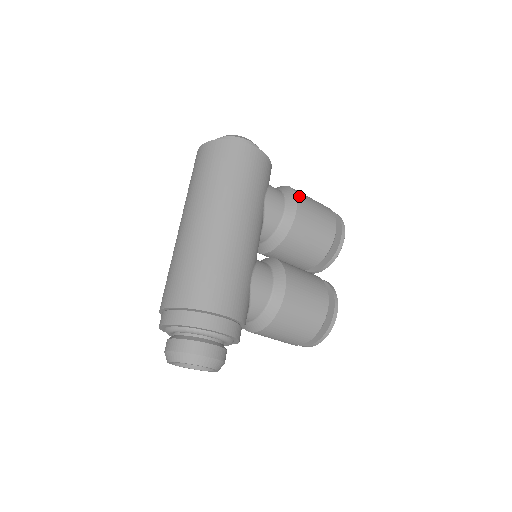
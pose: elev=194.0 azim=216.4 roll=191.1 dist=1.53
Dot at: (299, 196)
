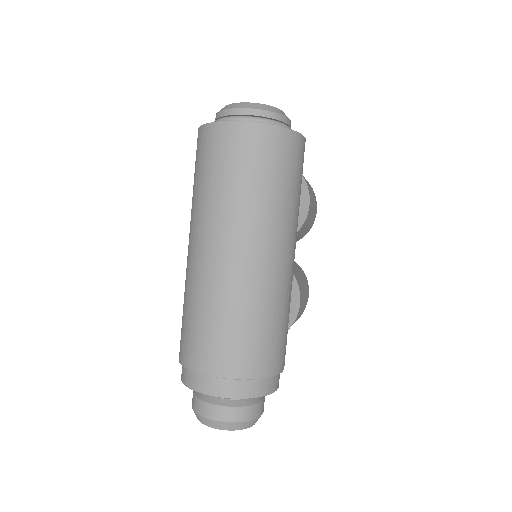
Dot at: occluded
